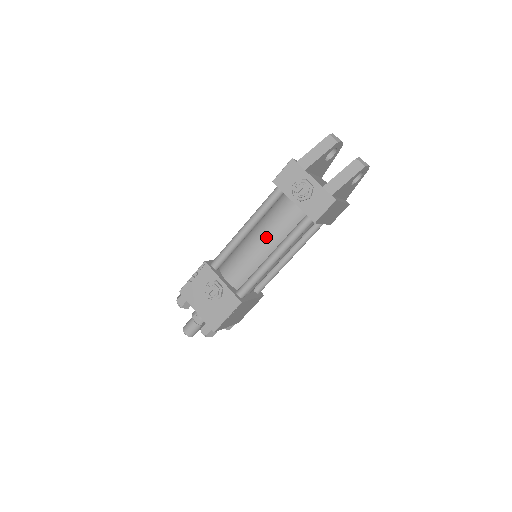
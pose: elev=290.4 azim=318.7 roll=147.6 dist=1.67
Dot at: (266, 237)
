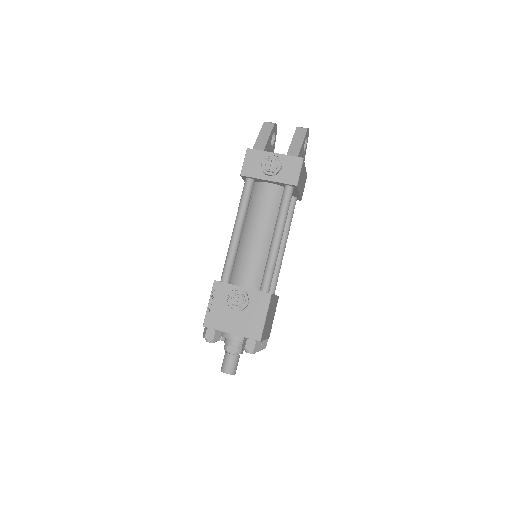
Dot at: (260, 226)
